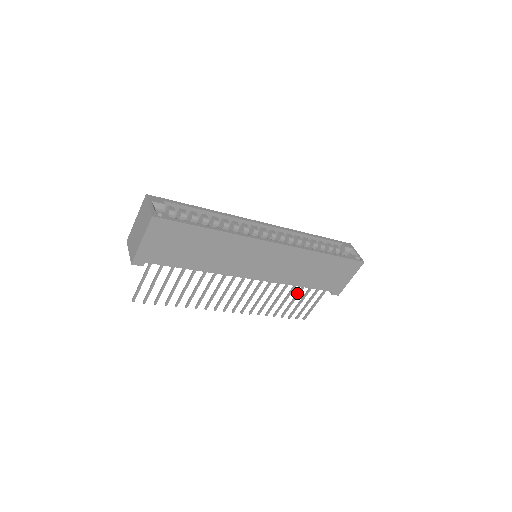
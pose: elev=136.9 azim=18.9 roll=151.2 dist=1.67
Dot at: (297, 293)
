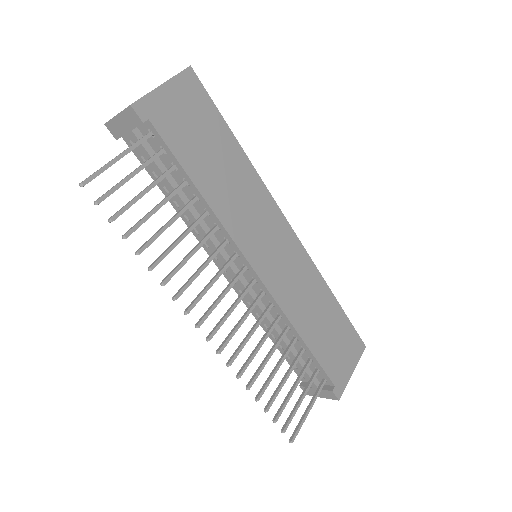
Dot at: (292, 362)
